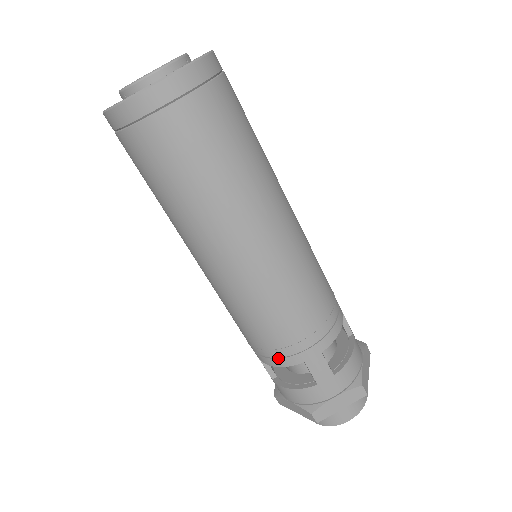
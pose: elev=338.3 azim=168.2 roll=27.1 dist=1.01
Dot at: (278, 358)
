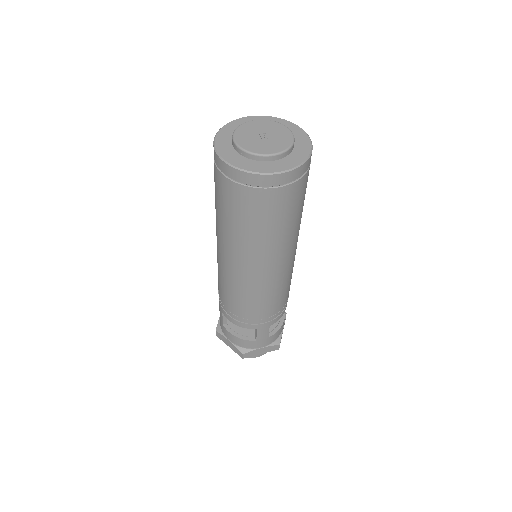
Dot at: (242, 322)
